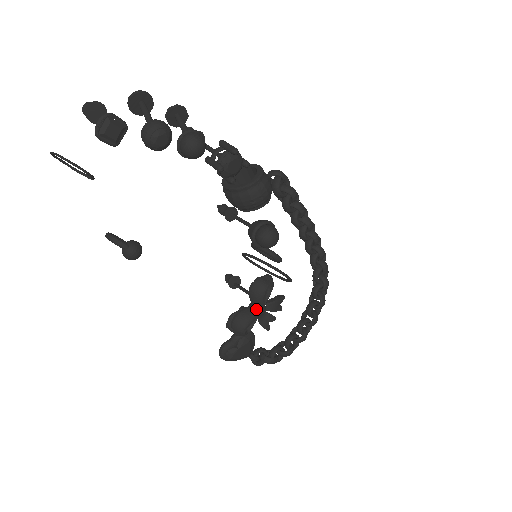
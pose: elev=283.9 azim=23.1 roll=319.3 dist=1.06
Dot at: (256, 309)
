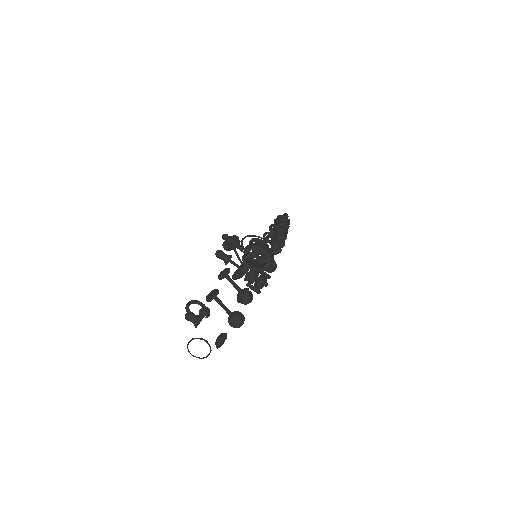
Dot at: occluded
